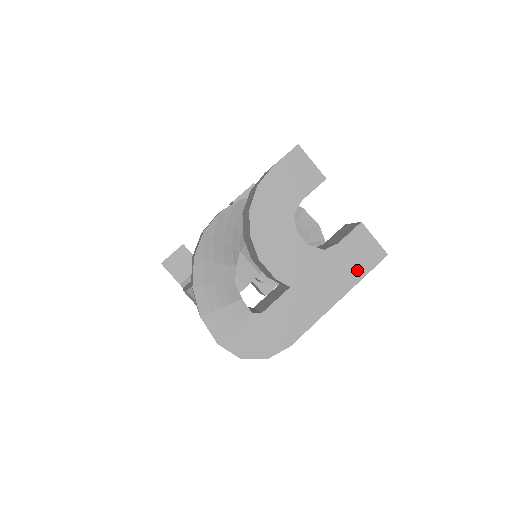
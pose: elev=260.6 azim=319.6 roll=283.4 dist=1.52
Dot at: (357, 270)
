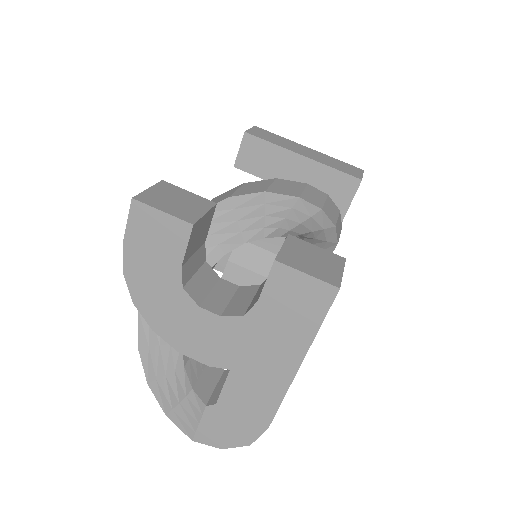
Dot at: (303, 324)
